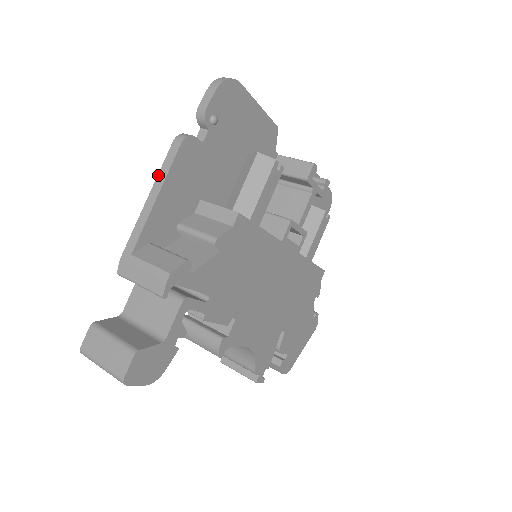
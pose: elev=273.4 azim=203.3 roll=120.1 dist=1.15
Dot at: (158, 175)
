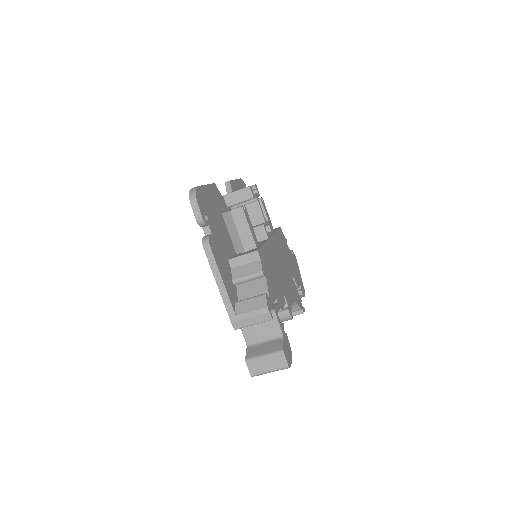
Dot at: (212, 270)
